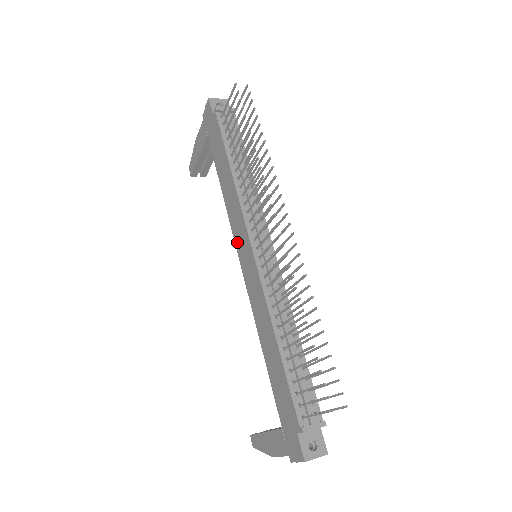
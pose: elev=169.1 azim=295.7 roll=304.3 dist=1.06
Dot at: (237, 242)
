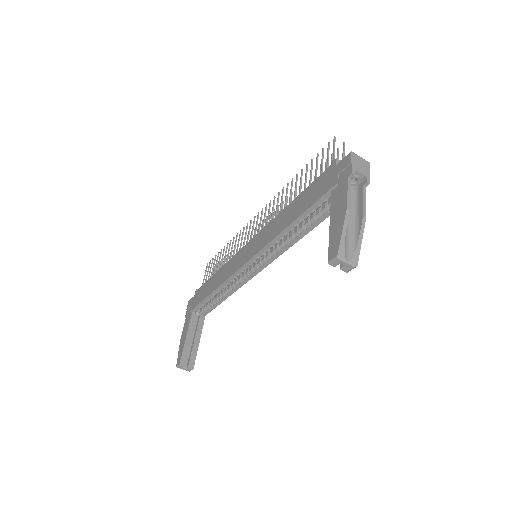
Dot at: (238, 266)
